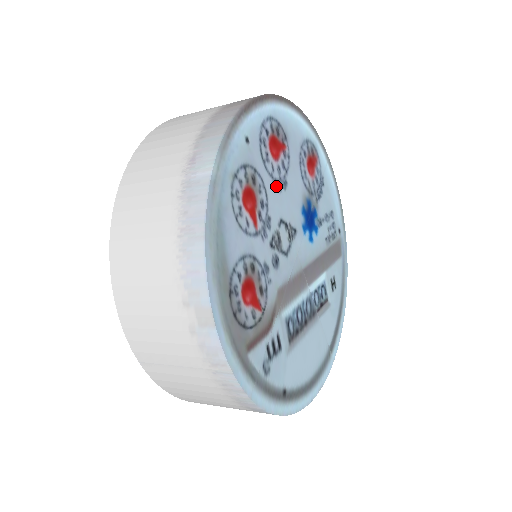
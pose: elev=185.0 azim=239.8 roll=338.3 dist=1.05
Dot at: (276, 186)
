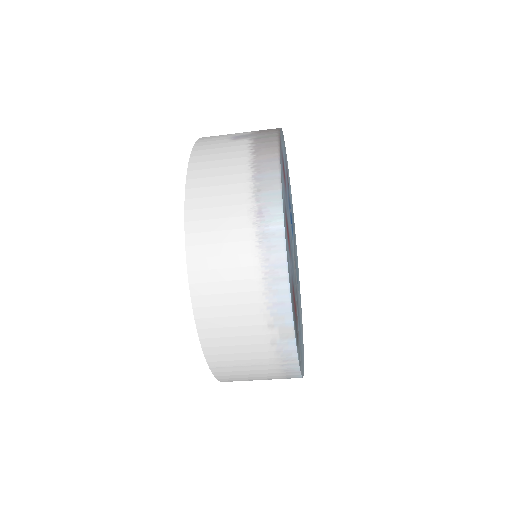
Dot at: (287, 208)
